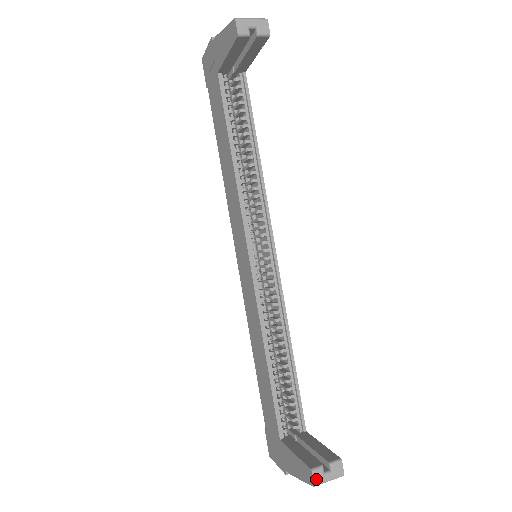
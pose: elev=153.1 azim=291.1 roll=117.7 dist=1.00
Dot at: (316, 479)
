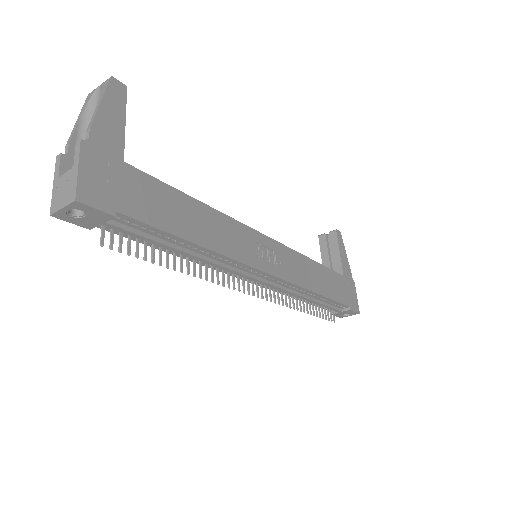
Dot at: occluded
